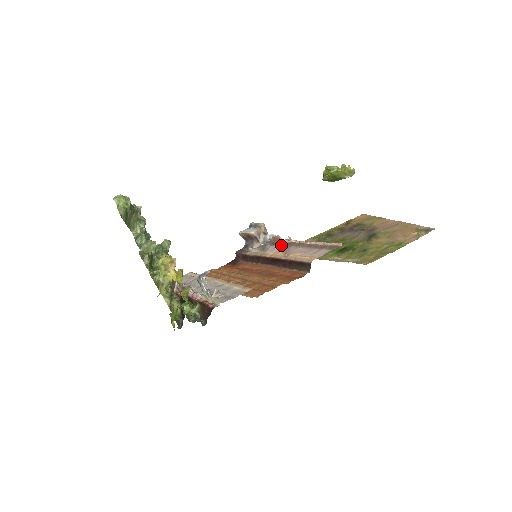
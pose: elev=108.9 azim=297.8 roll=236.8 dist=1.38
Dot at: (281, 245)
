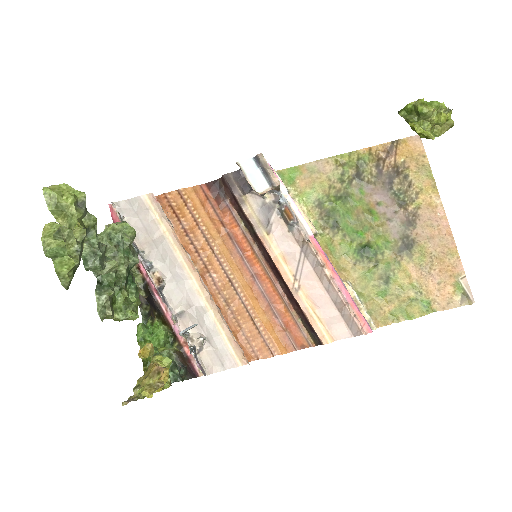
Dot at: (293, 236)
